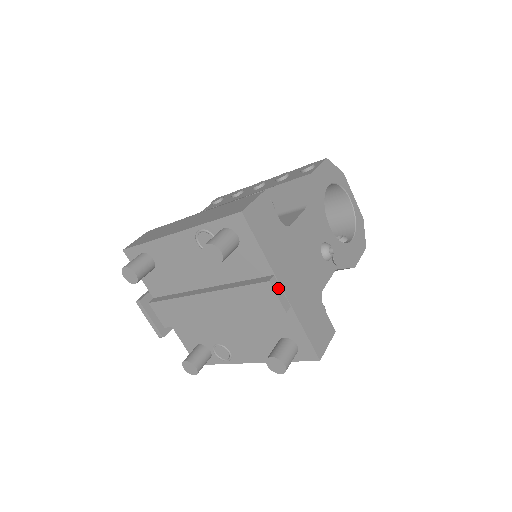
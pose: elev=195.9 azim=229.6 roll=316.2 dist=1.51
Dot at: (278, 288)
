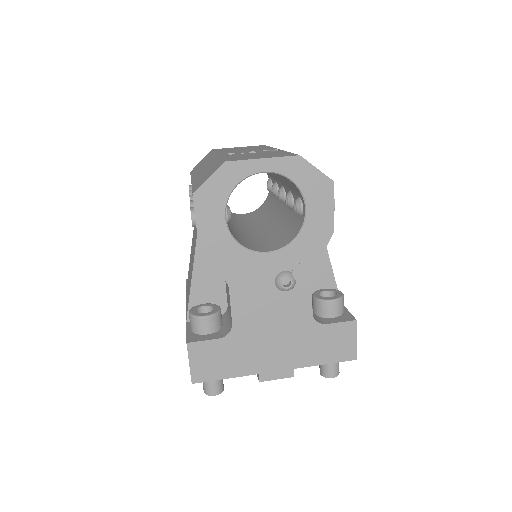
Dot at: (271, 375)
